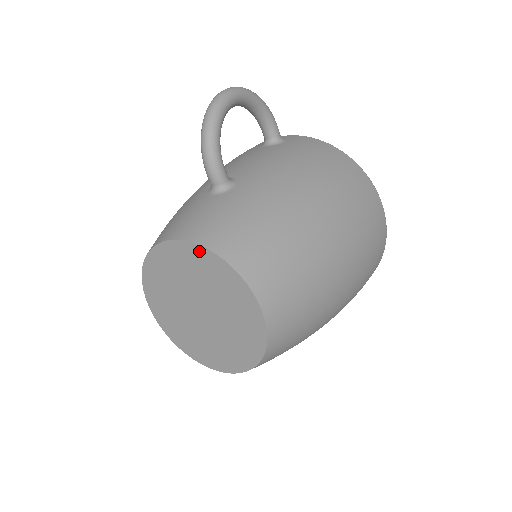
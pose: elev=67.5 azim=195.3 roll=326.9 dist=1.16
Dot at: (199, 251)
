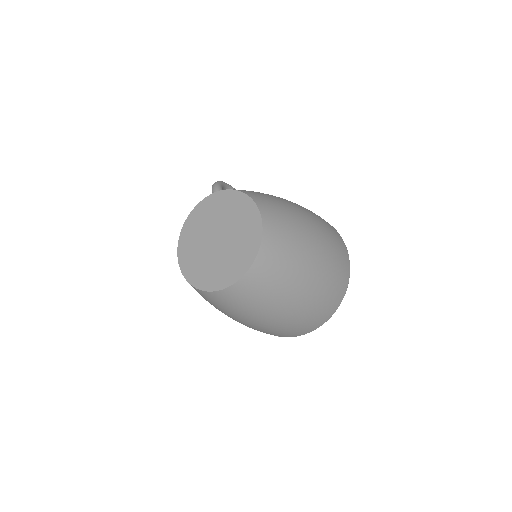
Dot at: (213, 197)
